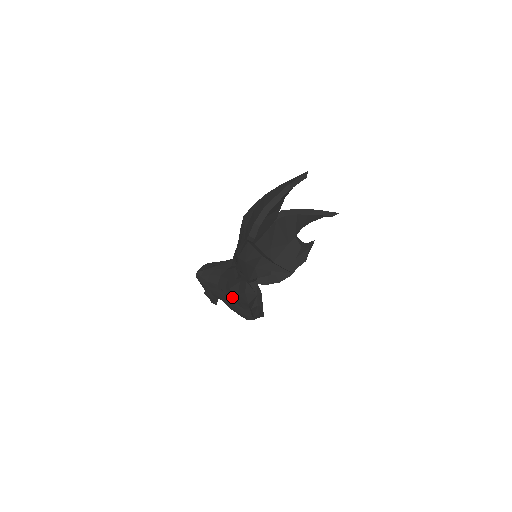
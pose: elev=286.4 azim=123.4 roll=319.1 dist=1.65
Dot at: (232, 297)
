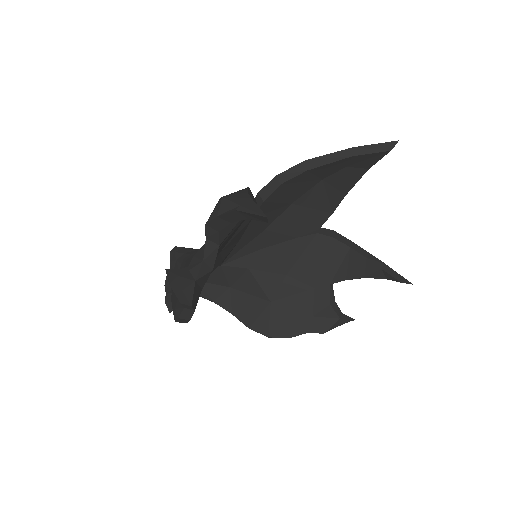
Dot at: occluded
